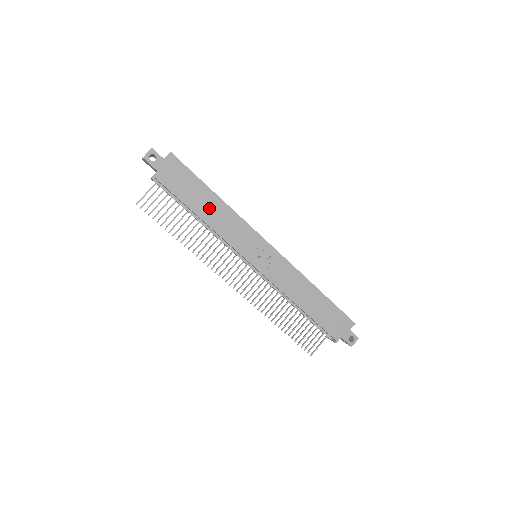
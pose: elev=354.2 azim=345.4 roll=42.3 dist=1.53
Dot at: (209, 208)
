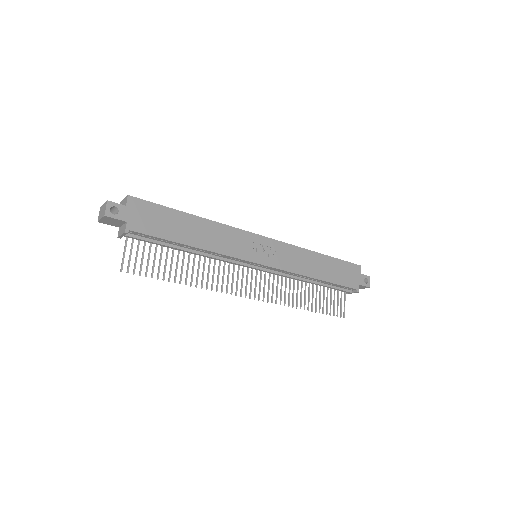
Dot at: (196, 232)
